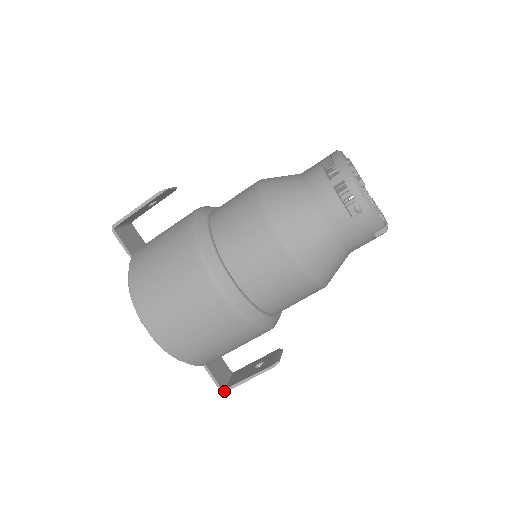
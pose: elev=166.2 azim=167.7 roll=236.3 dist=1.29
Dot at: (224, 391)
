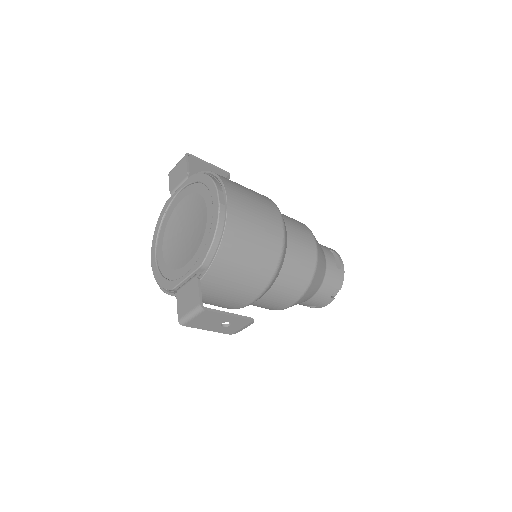
Dot at: (204, 308)
